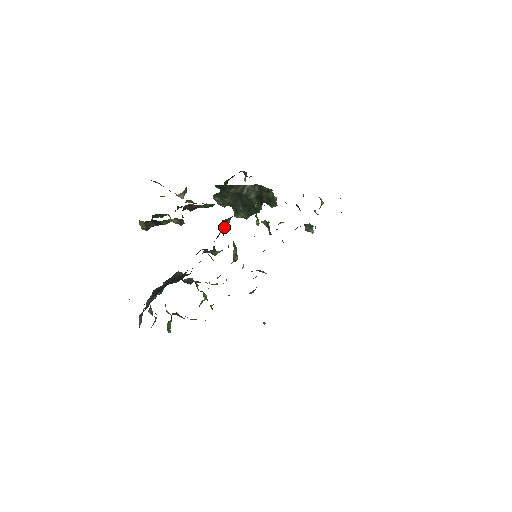
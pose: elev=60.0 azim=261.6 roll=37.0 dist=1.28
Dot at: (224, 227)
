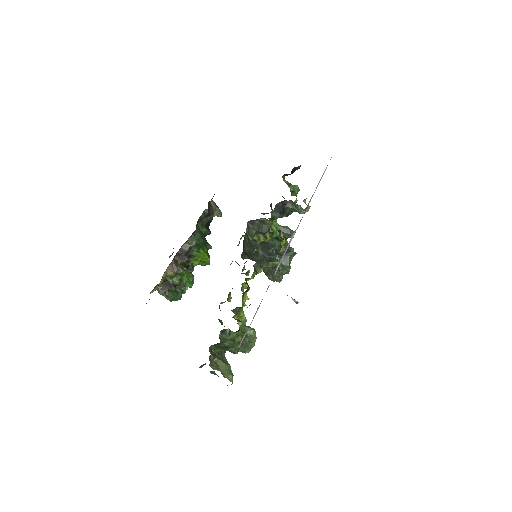
Dot at: occluded
